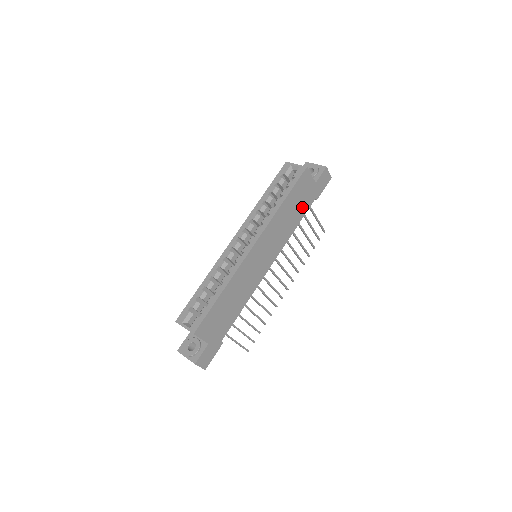
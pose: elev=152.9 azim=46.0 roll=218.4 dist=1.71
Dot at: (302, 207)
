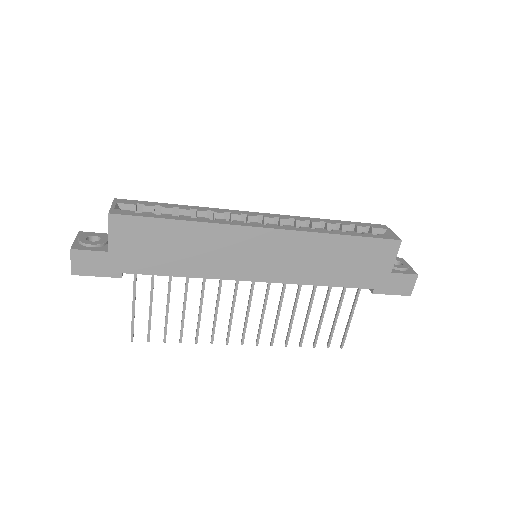
Dot at: (352, 274)
